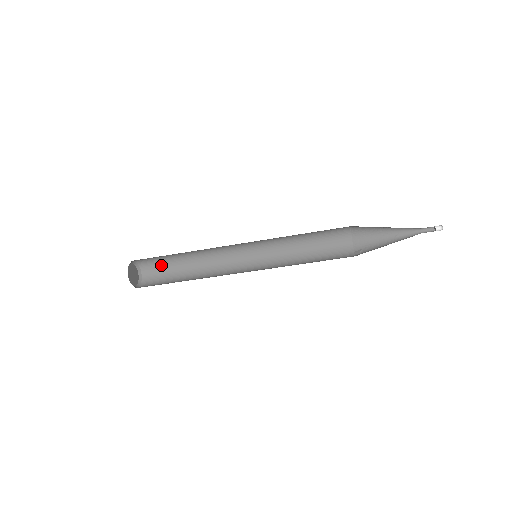
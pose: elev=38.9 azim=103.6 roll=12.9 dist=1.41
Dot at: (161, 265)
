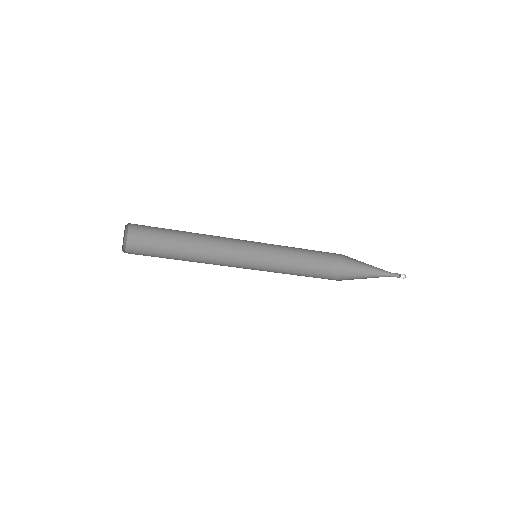
Dot at: (153, 230)
